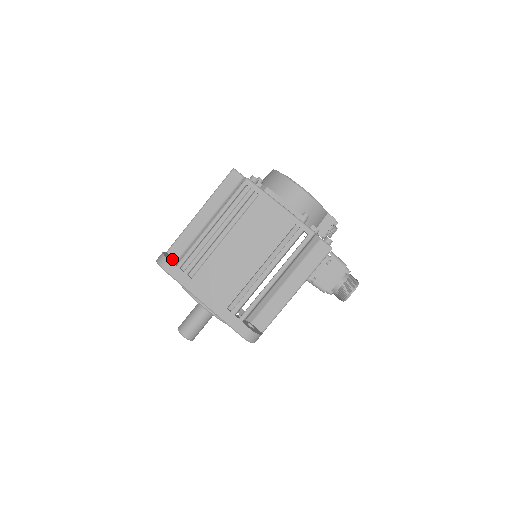
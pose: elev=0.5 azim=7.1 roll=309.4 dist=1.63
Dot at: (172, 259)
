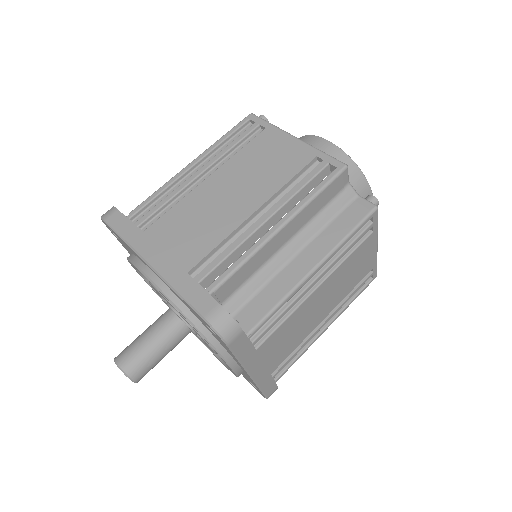
Dot at: occluded
